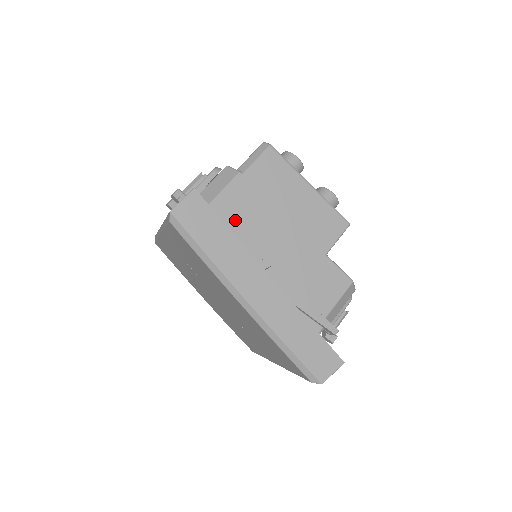
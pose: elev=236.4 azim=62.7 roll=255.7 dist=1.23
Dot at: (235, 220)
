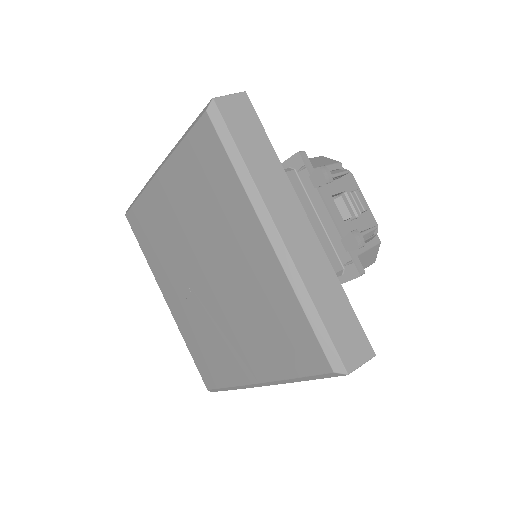
Dot at: occluded
